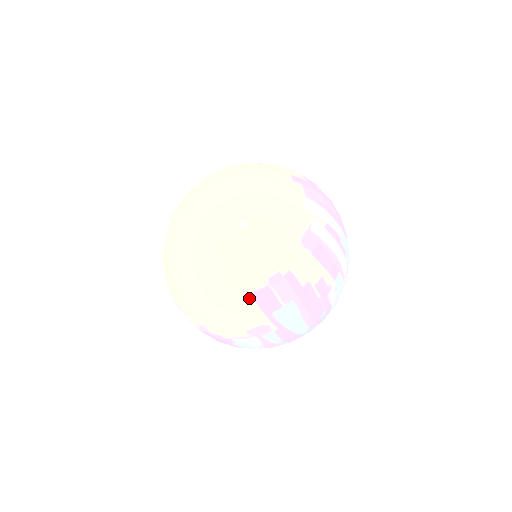
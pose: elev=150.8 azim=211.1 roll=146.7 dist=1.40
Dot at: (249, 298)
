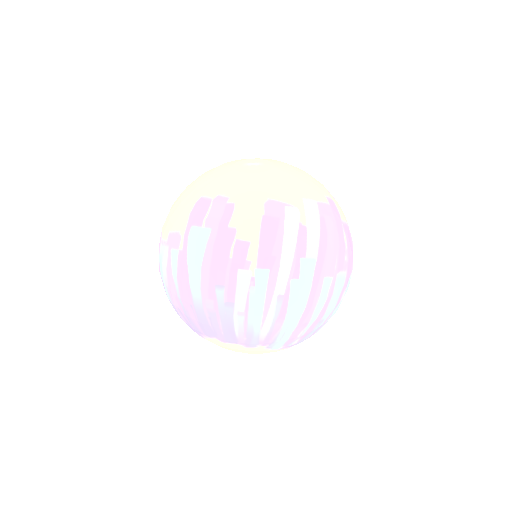
Dot at: (195, 200)
